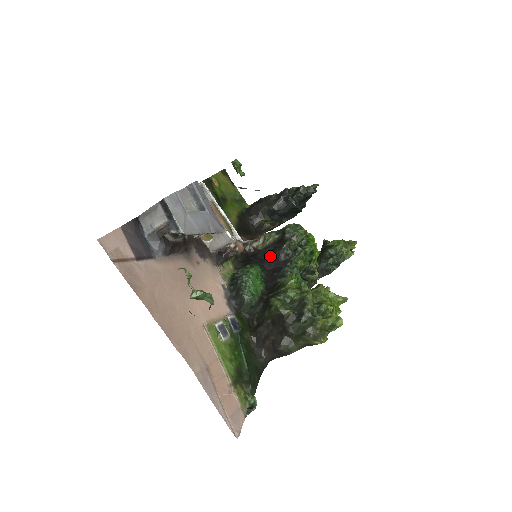
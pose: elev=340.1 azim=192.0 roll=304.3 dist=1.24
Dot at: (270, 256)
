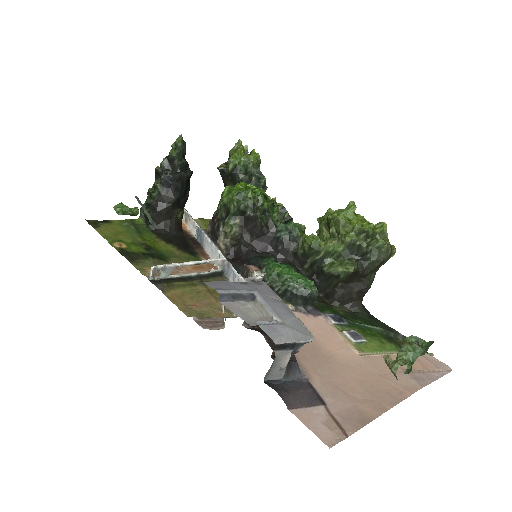
Dot at: (254, 240)
